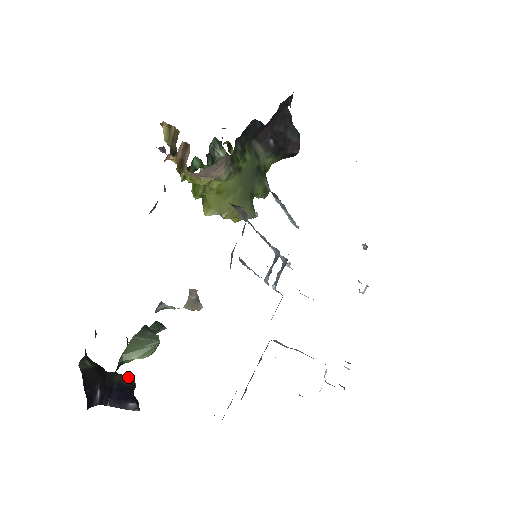
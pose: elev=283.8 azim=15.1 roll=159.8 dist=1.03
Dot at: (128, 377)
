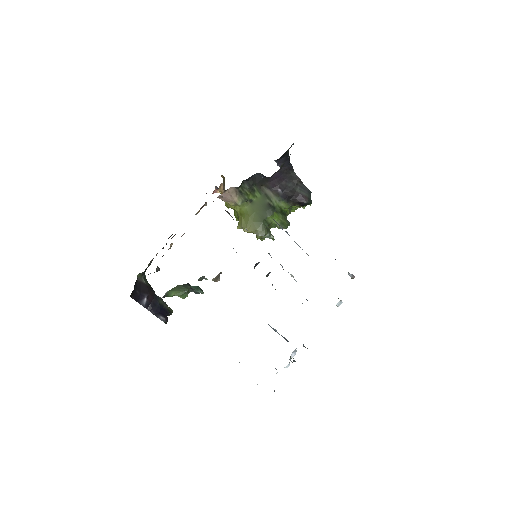
Dot at: occluded
